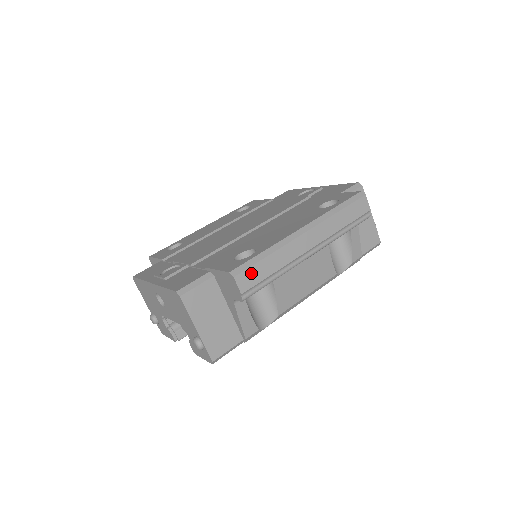
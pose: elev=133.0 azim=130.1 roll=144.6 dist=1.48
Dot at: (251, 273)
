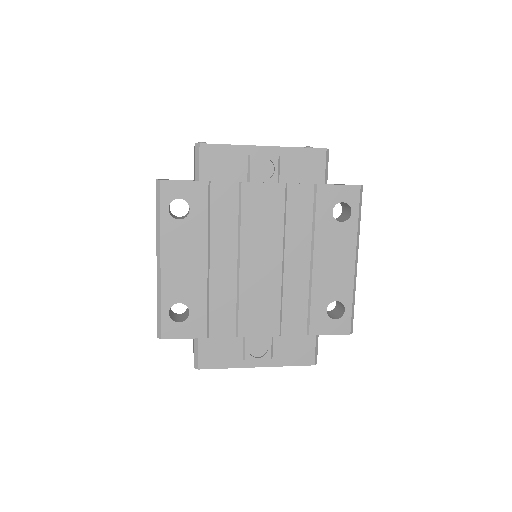
Dot at: occluded
